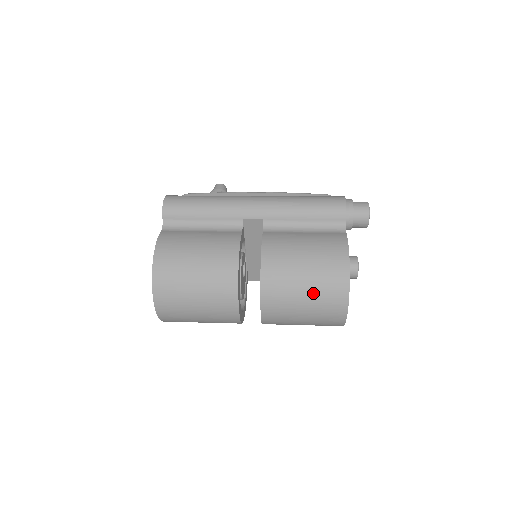
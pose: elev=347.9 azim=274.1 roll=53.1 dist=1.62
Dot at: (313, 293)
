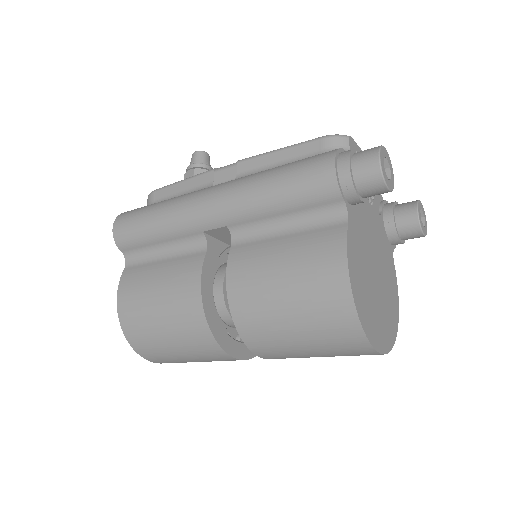
Dot at: (311, 338)
